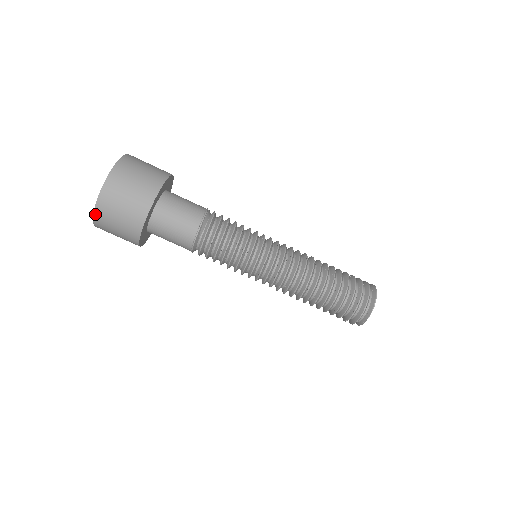
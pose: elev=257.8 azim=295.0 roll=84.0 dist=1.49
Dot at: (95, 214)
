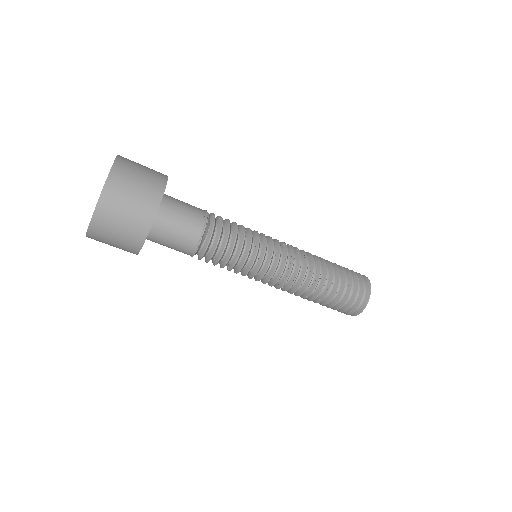
Dot at: (88, 233)
